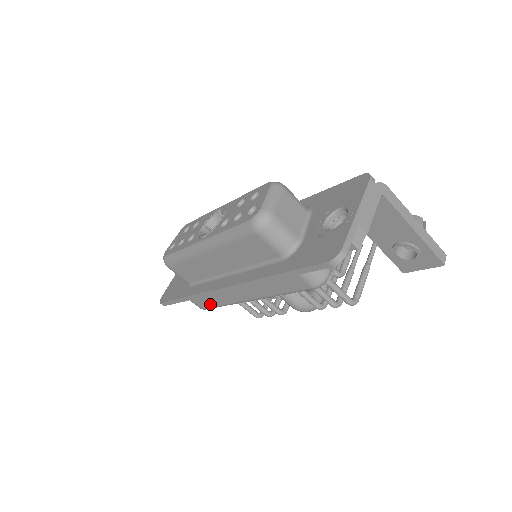
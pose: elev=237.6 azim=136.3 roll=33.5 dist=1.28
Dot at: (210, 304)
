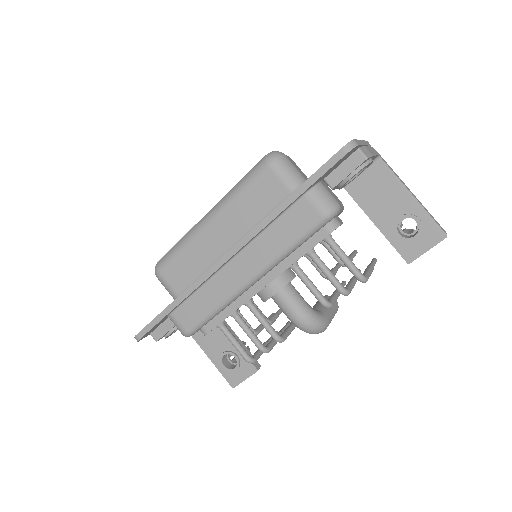
Dot at: (199, 314)
